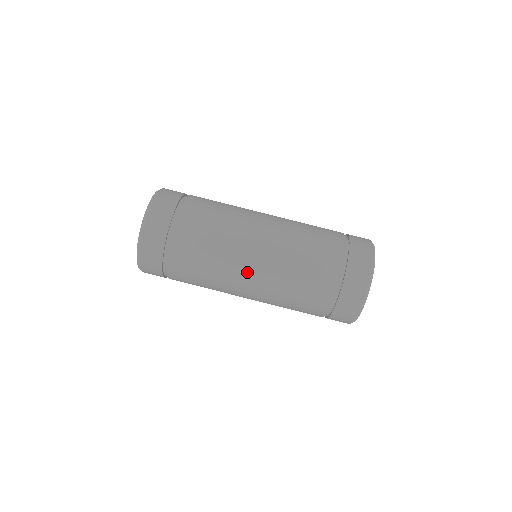
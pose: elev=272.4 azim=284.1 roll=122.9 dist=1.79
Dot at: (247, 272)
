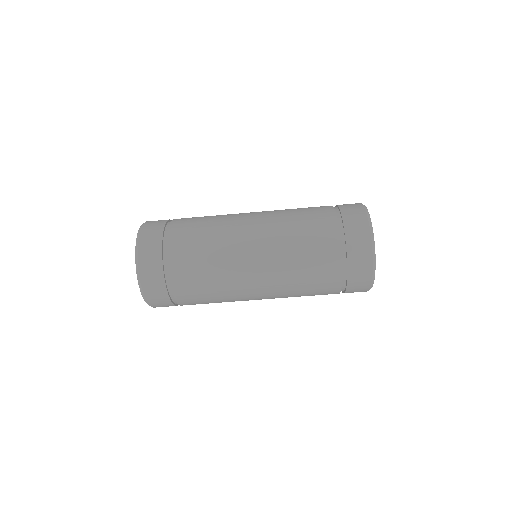
Dot at: occluded
